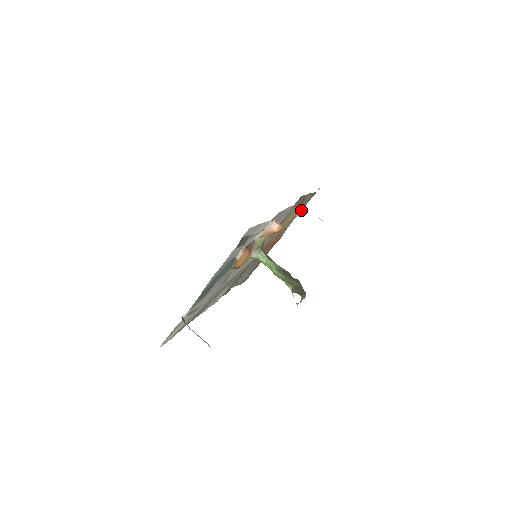
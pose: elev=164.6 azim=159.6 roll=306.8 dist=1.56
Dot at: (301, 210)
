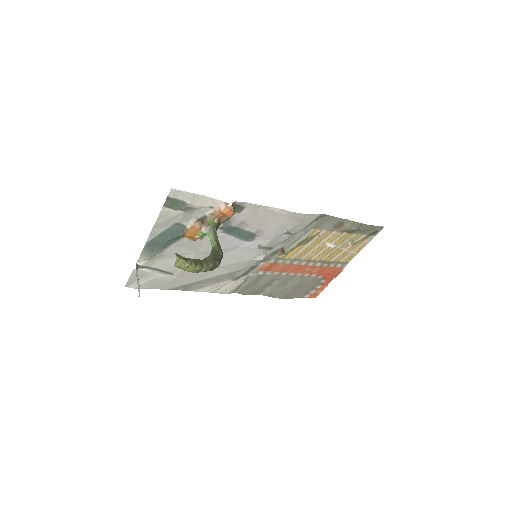
Dot at: (363, 247)
